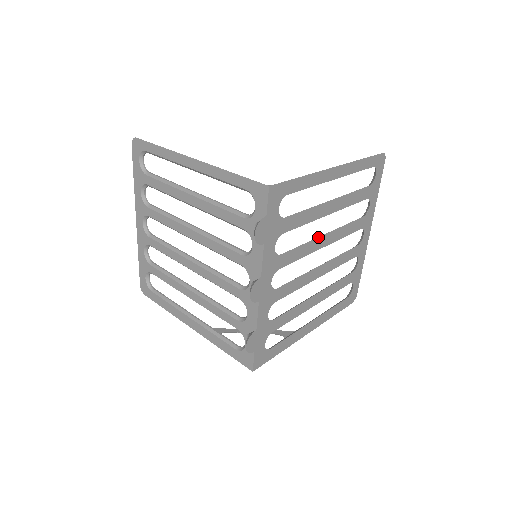
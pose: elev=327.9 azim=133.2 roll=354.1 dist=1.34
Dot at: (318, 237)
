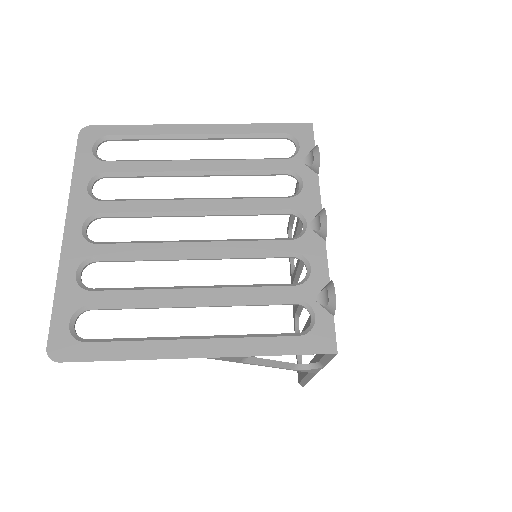
Dot at: occluded
